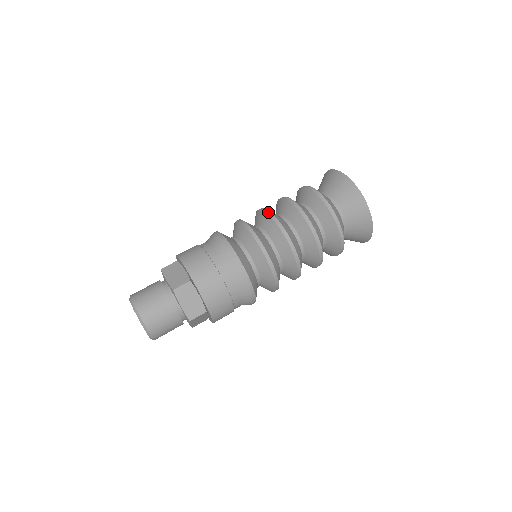
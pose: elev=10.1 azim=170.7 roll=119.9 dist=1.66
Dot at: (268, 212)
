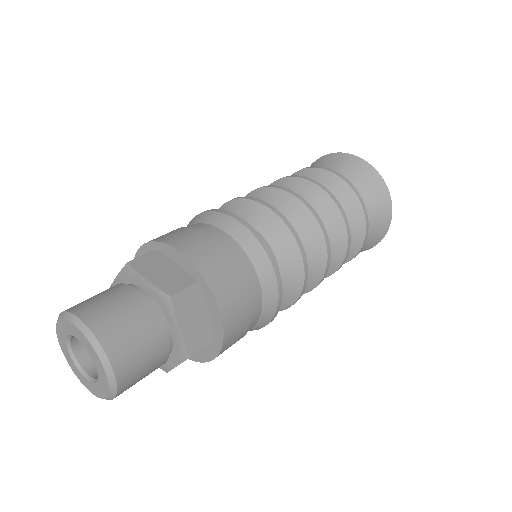
Dot at: occluded
